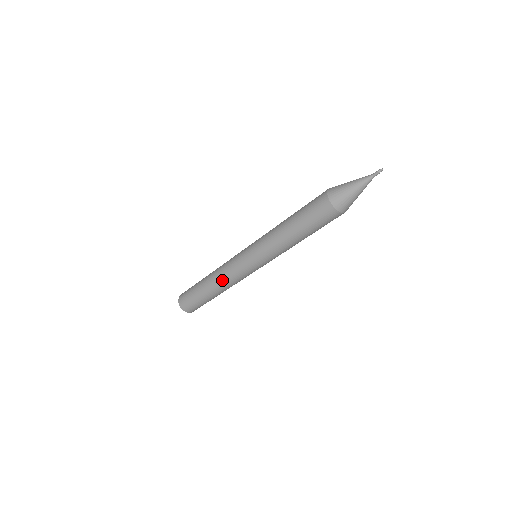
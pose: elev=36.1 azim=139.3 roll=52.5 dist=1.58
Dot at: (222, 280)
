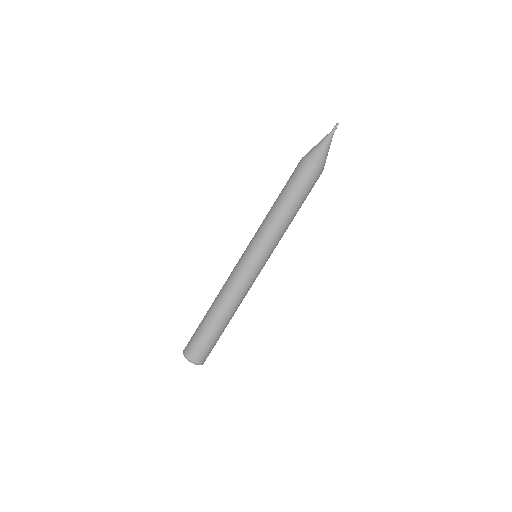
Dot at: (222, 288)
